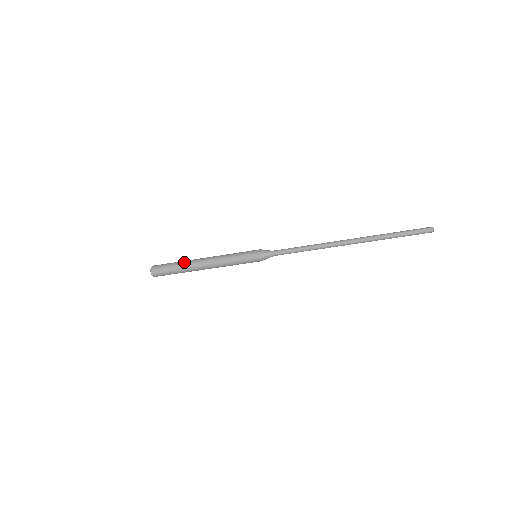
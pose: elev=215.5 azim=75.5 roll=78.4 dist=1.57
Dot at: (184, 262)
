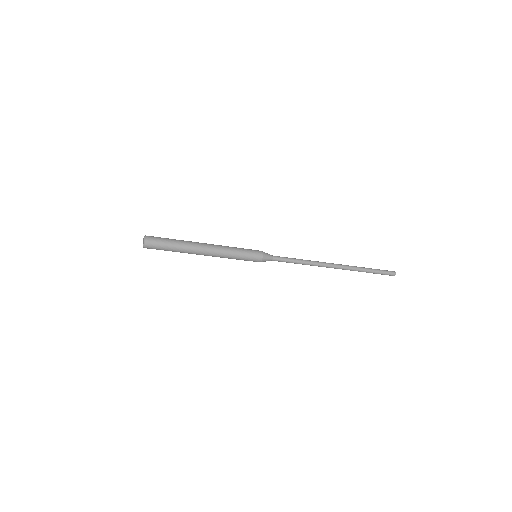
Dot at: (185, 246)
